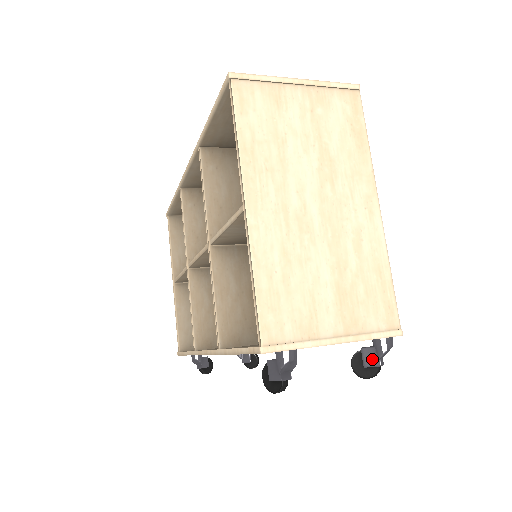
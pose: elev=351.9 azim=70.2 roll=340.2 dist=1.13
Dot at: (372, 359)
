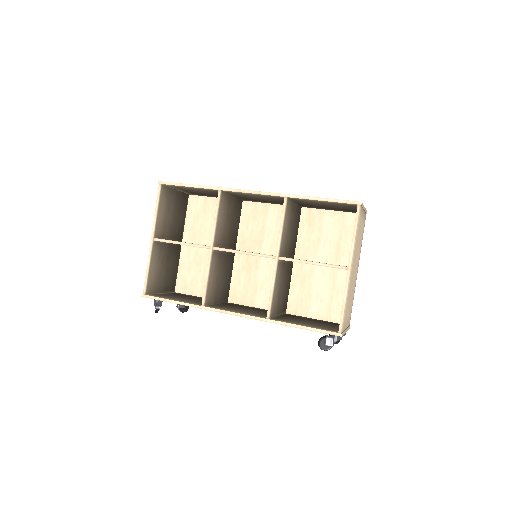
Dot at: occluded
